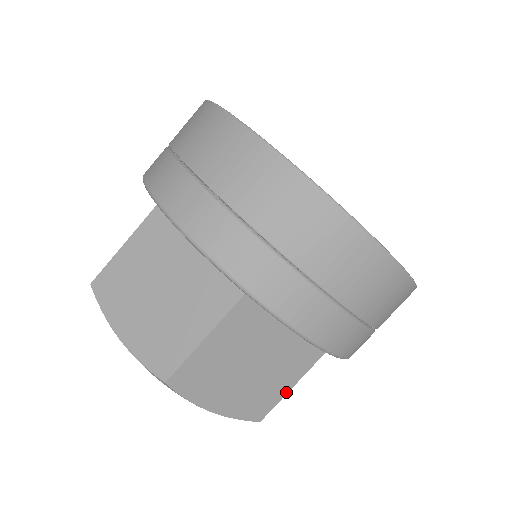
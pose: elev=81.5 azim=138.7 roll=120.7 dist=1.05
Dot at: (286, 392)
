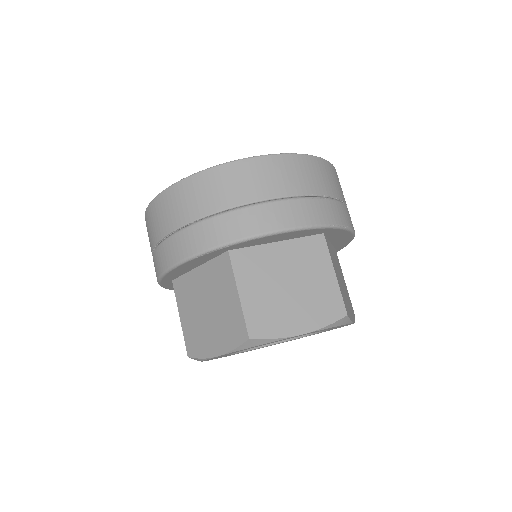
Dot at: (336, 282)
